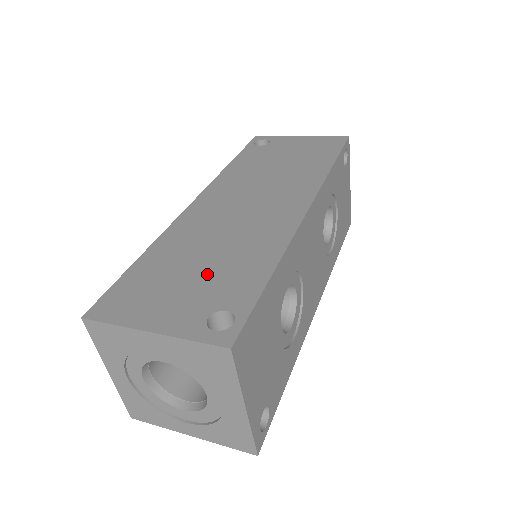
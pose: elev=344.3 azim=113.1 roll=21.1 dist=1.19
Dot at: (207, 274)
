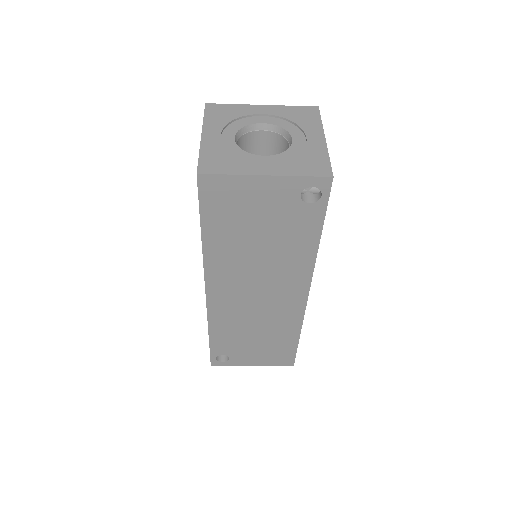
Dot at: occluded
